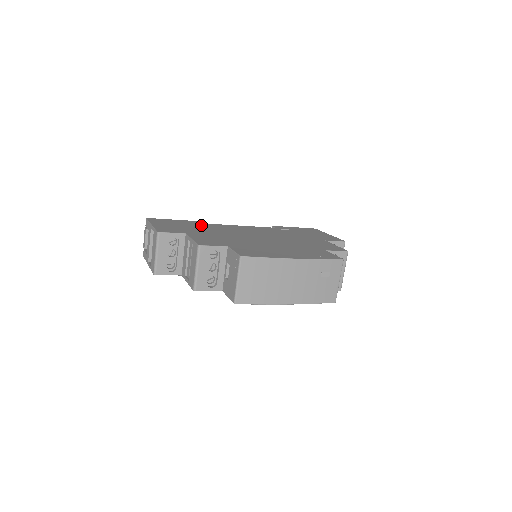
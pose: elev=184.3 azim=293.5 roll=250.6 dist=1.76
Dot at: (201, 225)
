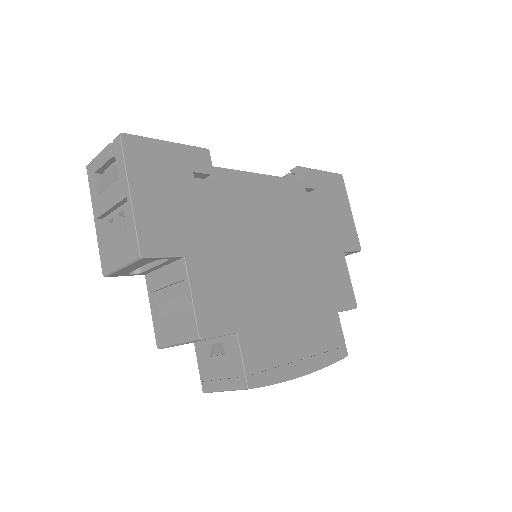
Dot at: (208, 184)
